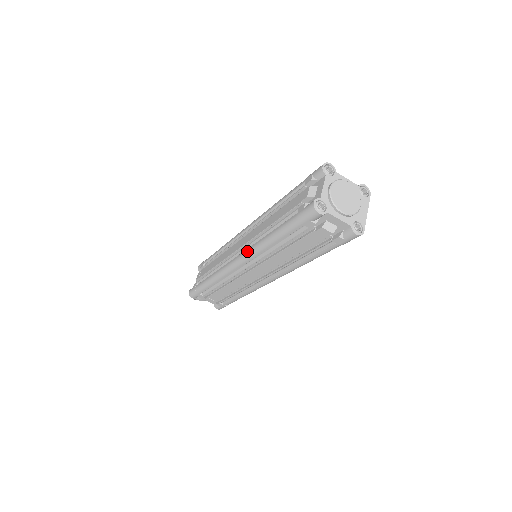
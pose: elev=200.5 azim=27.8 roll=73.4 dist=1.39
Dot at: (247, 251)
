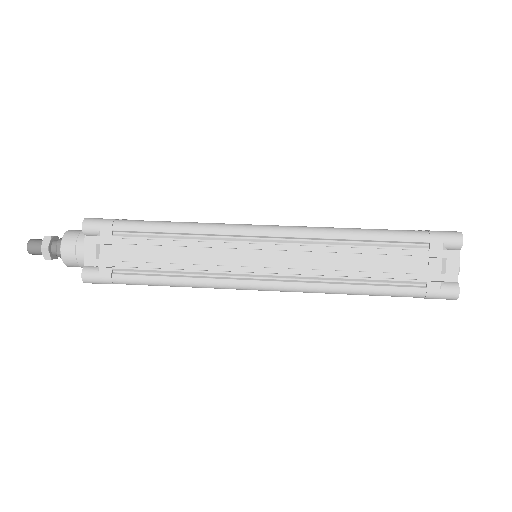
Dot at: (303, 287)
